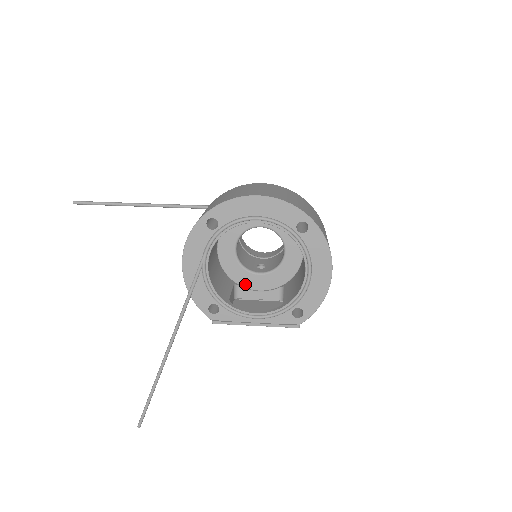
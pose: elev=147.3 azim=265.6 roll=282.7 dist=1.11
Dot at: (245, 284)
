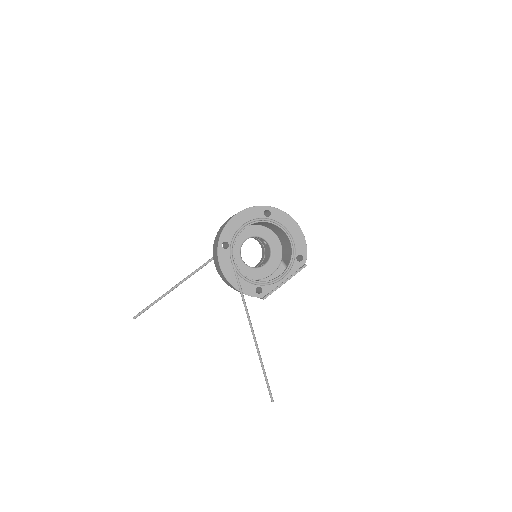
Dot at: (262, 277)
